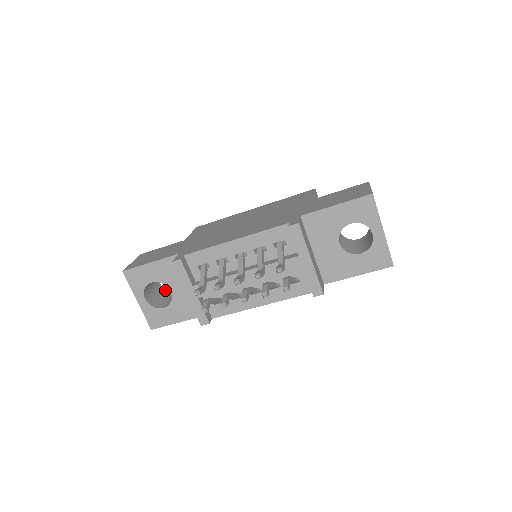
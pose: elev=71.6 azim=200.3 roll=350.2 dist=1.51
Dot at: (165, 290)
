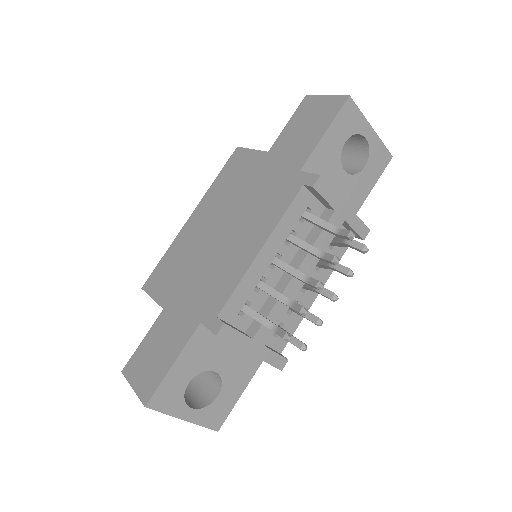
Dot at: occluded
